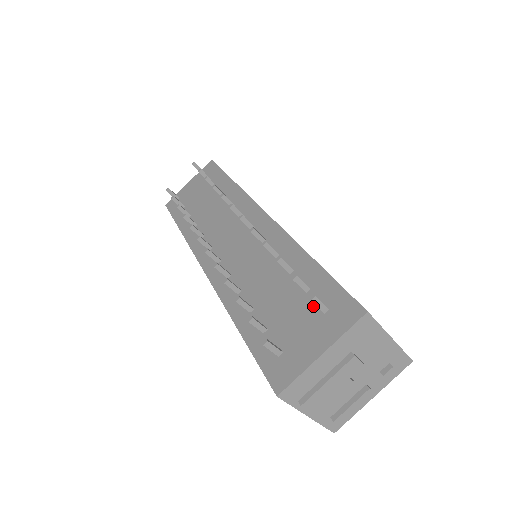
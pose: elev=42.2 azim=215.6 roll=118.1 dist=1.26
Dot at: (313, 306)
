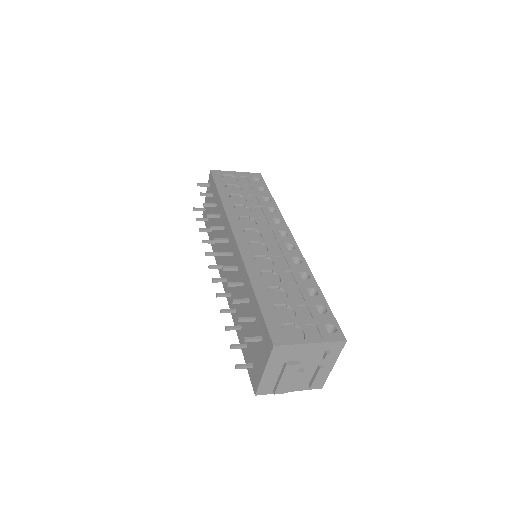
Dot at: (258, 334)
